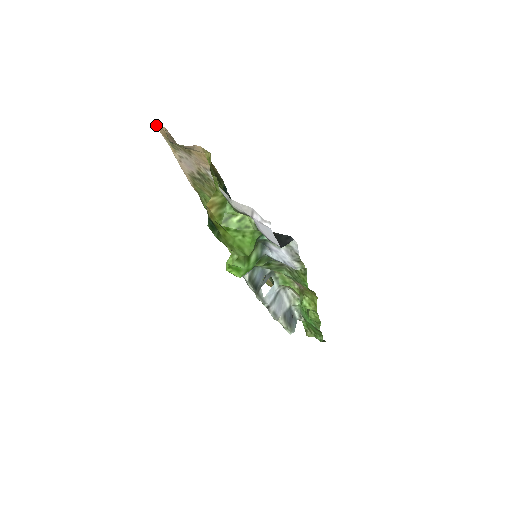
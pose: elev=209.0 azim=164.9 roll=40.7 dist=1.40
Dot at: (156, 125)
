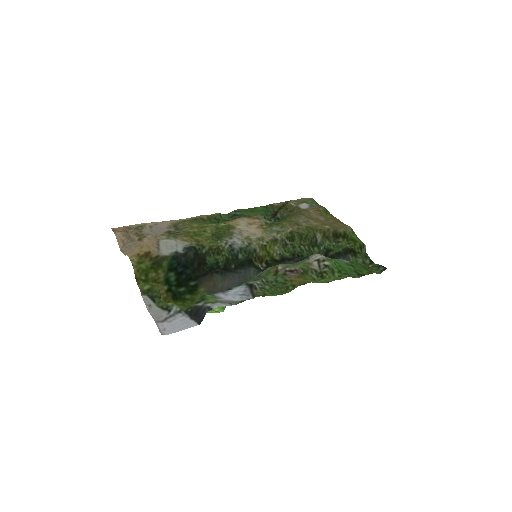
Dot at: (115, 229)
